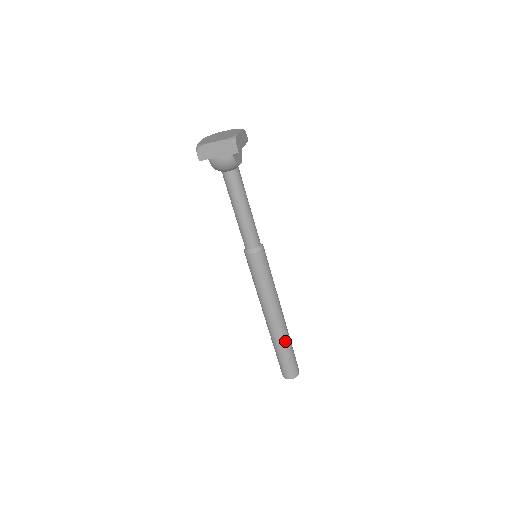
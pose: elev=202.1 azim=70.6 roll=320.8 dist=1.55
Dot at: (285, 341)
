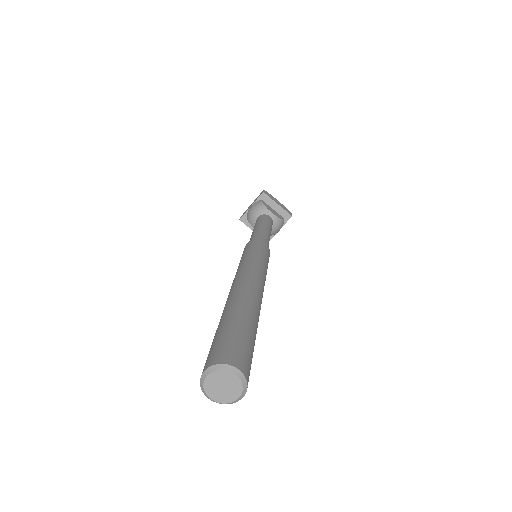
Dot at: (236, 307)
